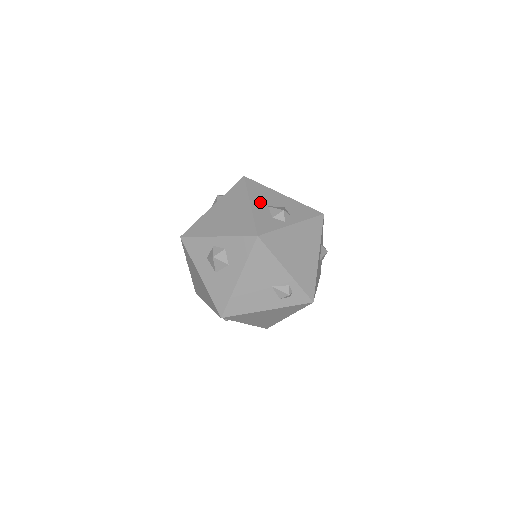
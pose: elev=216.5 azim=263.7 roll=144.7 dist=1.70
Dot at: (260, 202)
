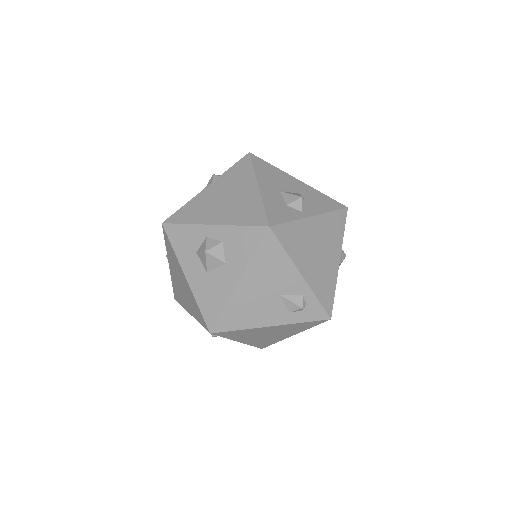
Dot at: (270, 185)
